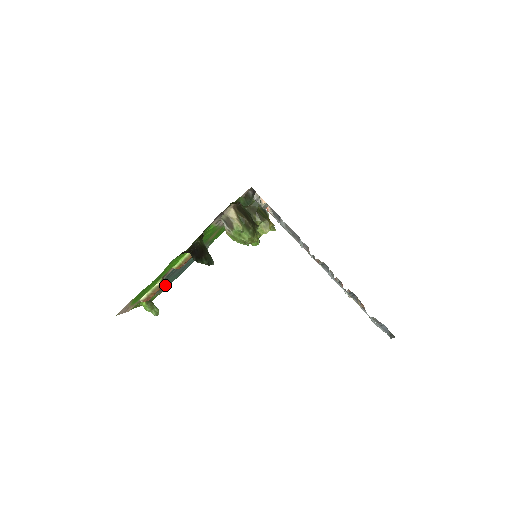
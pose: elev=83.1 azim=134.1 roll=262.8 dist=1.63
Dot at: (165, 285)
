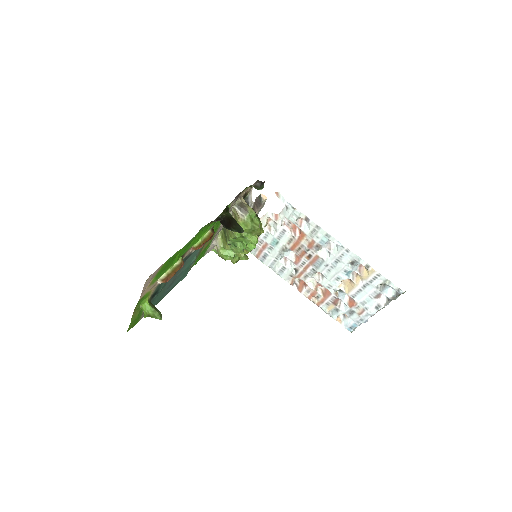
Dot at: (154, 300)
